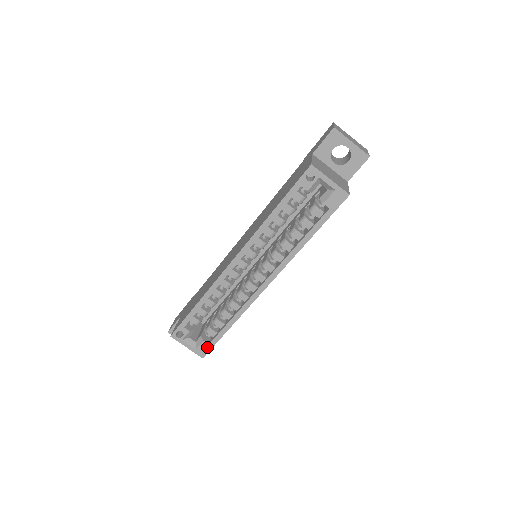
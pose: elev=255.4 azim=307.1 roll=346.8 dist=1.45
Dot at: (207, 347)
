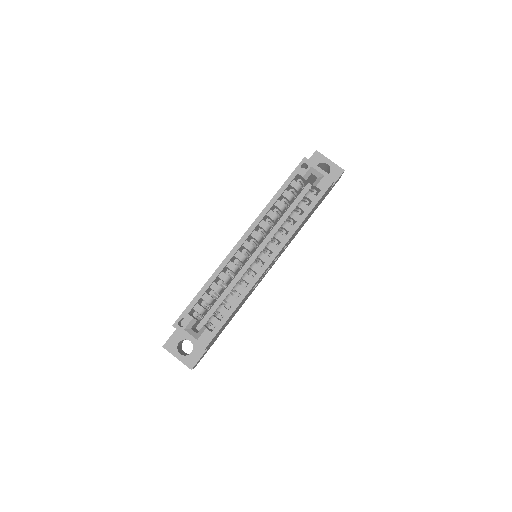
Dot at: (209, 336)
